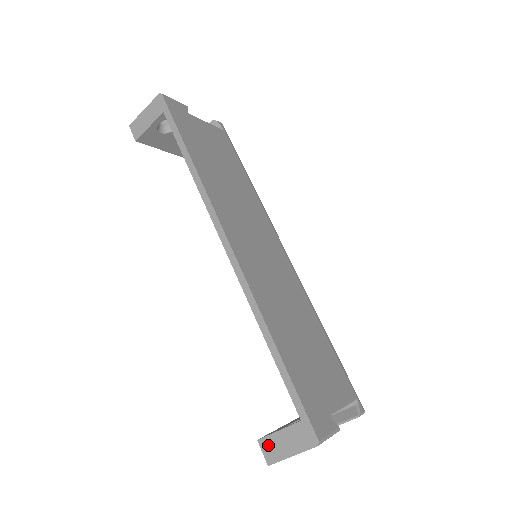
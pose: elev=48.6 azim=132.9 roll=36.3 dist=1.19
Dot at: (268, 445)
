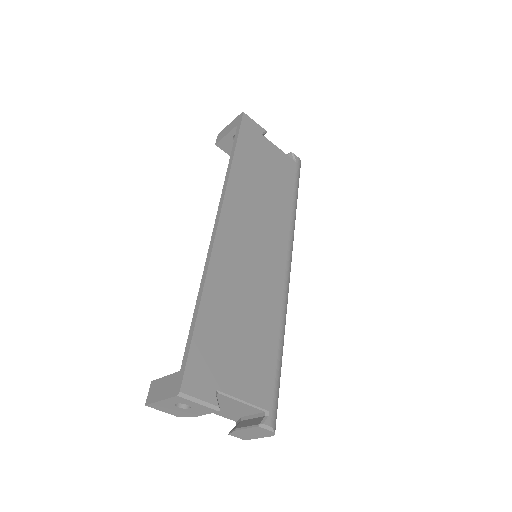
Dot at: (154, 387)
